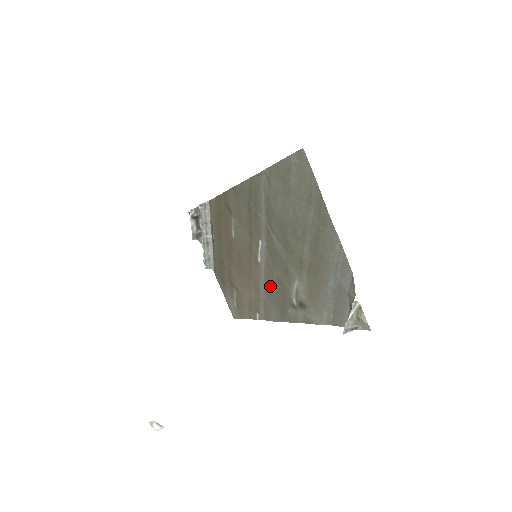
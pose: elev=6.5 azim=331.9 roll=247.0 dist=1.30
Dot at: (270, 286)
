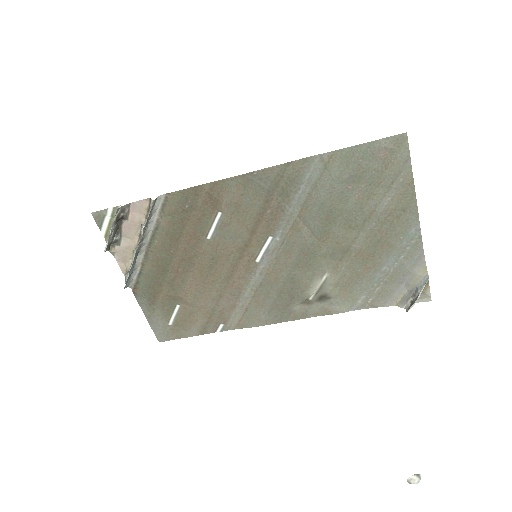
Dot at: (268, 287)
